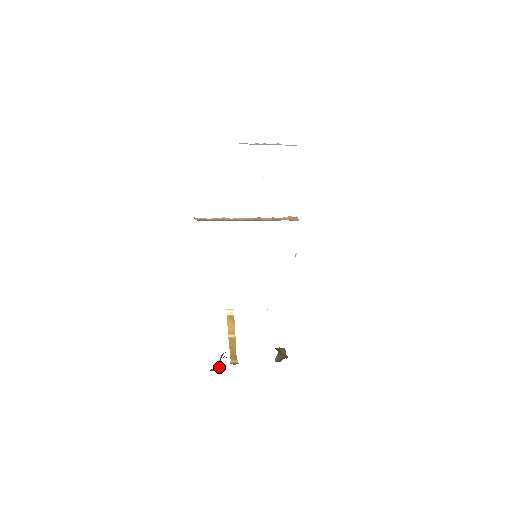
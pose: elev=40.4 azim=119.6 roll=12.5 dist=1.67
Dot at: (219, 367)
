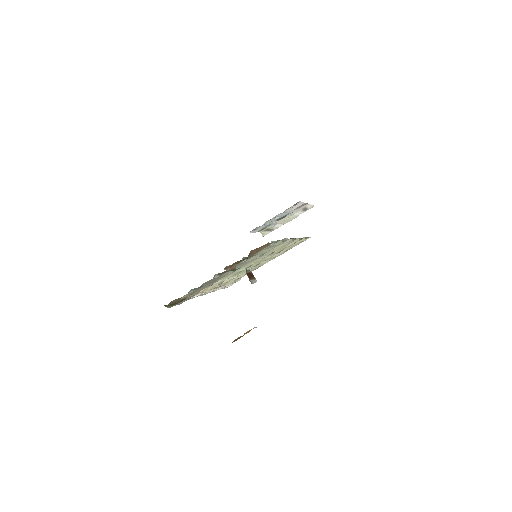
Dot at: occluded
